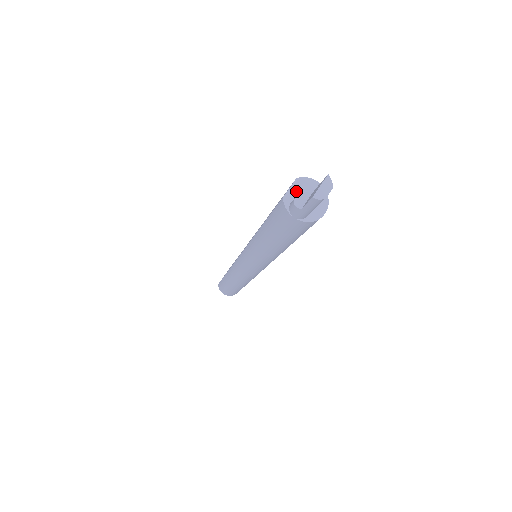
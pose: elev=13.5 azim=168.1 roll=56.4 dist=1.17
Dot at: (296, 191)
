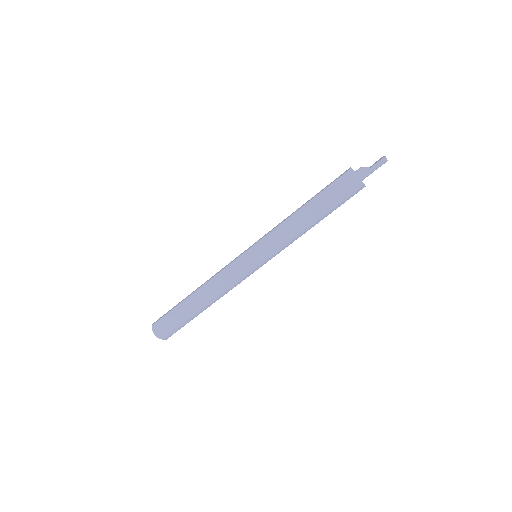
Dot at: occluded
